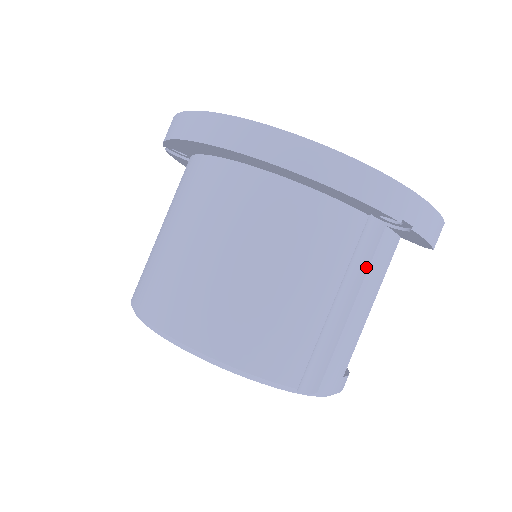
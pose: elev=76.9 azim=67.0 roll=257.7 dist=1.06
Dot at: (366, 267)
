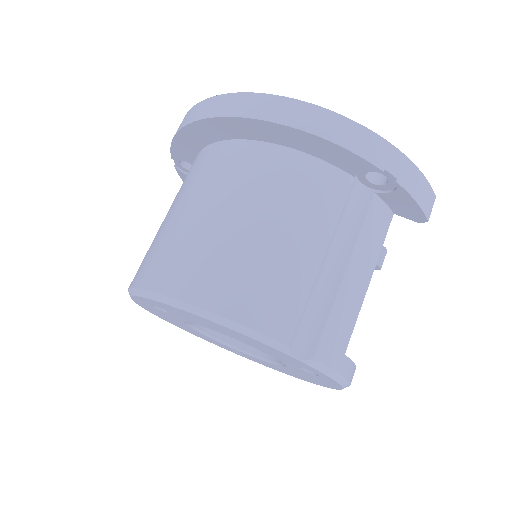
Dot at: (358, 230)
